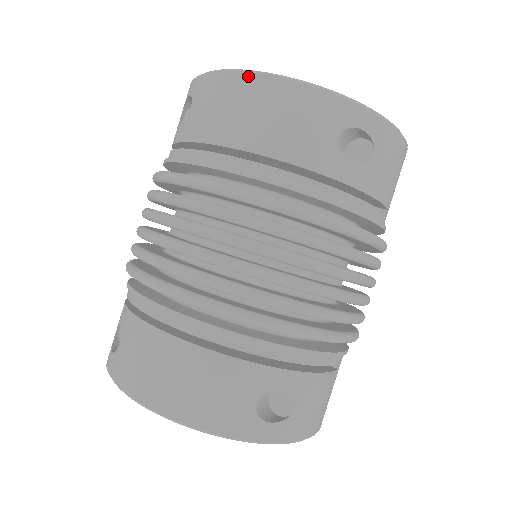
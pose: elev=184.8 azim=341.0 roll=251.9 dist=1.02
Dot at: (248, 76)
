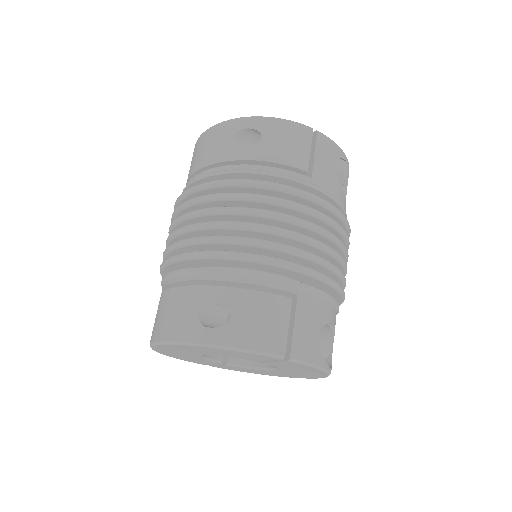
Dot at: (196, 143)
